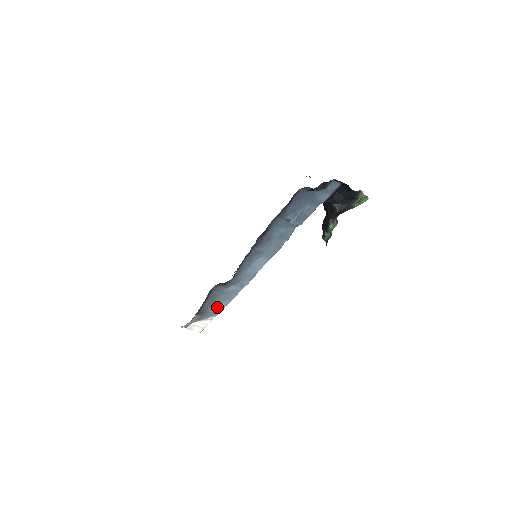
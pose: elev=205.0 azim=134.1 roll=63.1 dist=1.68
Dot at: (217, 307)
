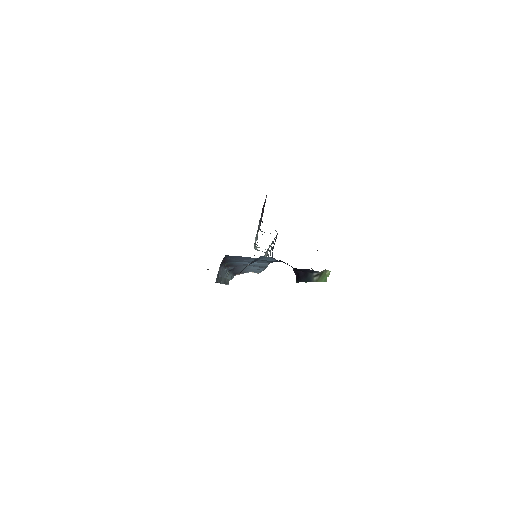
Dot at: occluded
